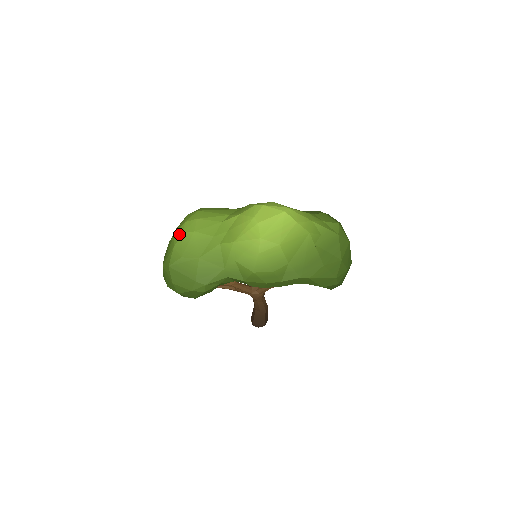
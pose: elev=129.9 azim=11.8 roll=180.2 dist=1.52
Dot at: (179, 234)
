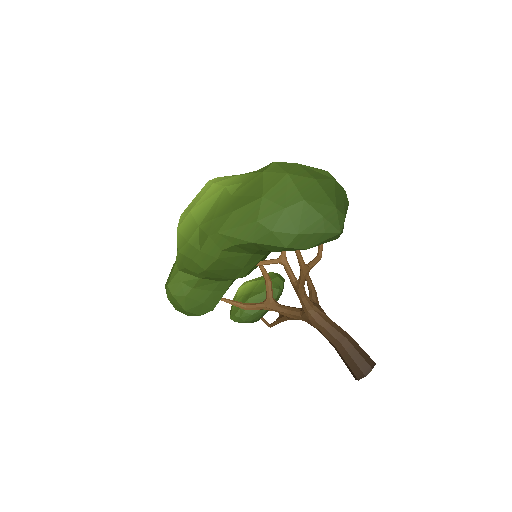
Dot at: occluded
